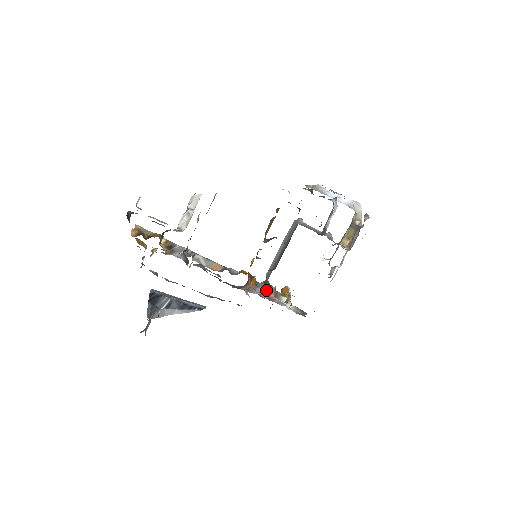
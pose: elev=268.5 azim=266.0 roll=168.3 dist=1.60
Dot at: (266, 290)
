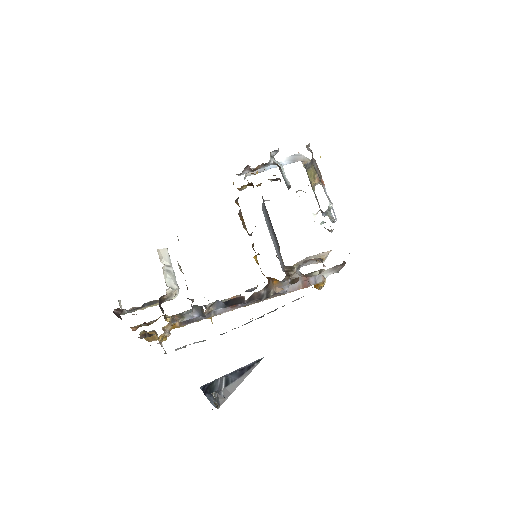
Dot at: (293, 278)
